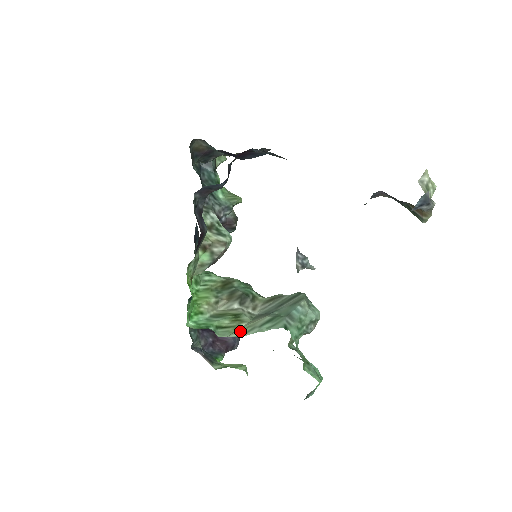
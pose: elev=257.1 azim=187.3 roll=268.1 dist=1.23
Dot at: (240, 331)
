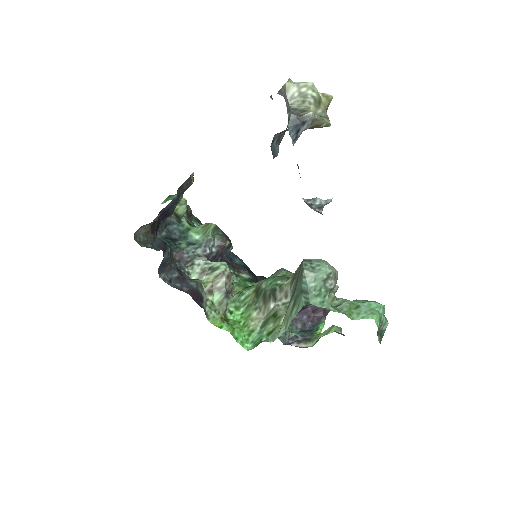
Dot at: (282, 327)
